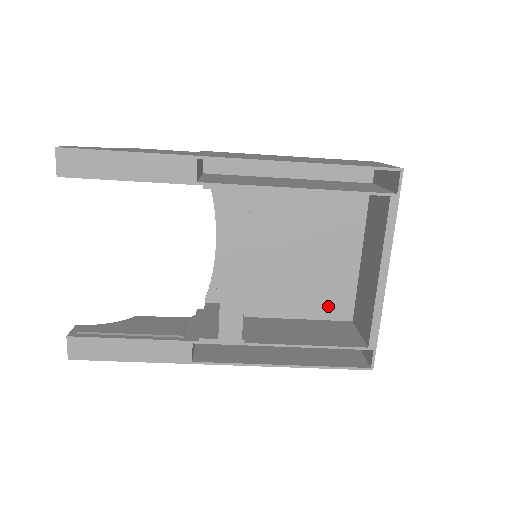
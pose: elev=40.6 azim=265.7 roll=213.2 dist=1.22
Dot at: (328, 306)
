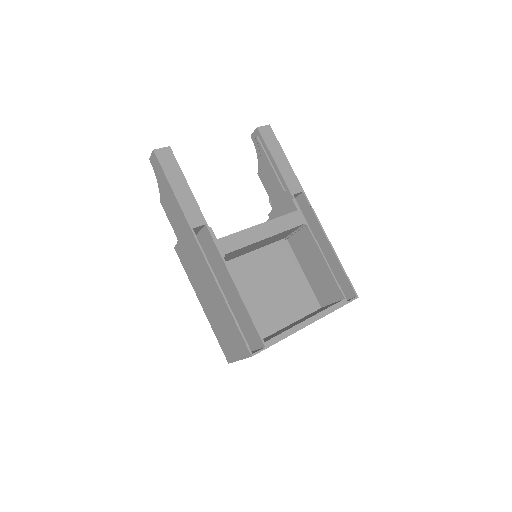
Dot at: occluded
